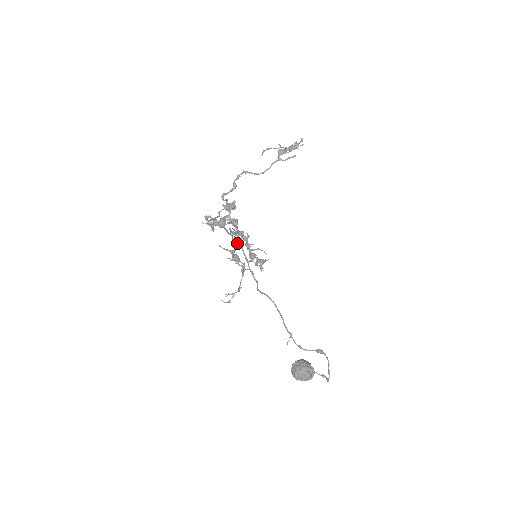
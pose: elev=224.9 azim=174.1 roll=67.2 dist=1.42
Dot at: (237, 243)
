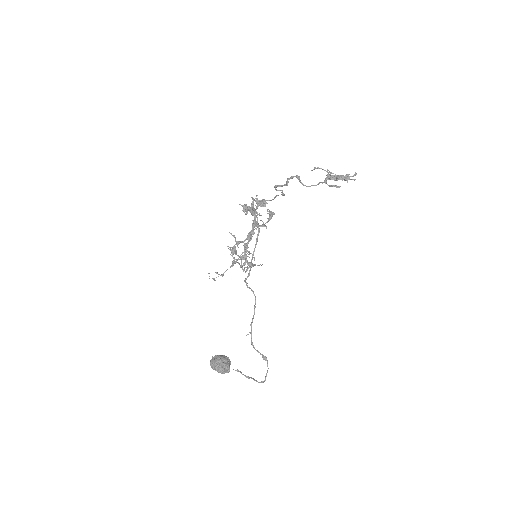
Dot at: occluded
